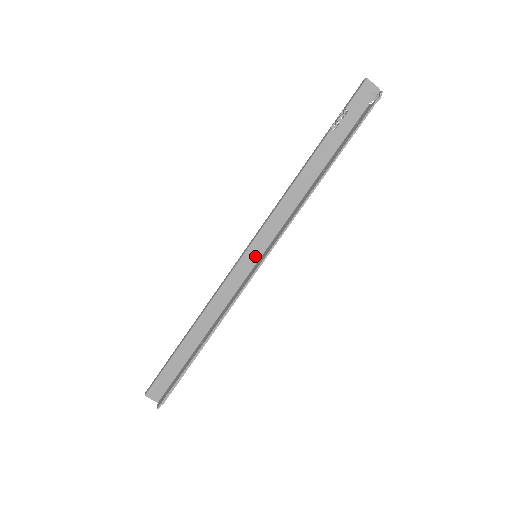
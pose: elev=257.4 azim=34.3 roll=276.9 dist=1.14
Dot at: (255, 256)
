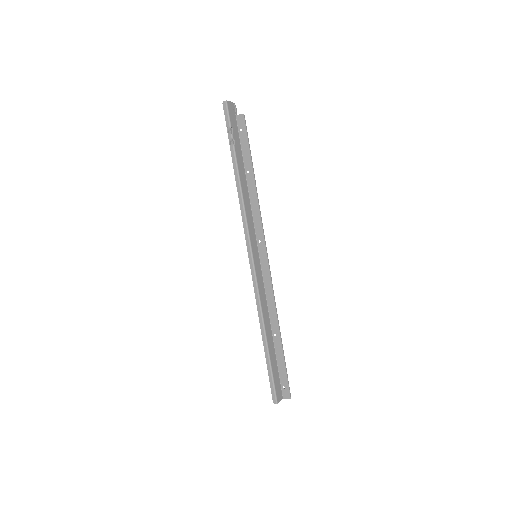
Dot at: (257, 256)
